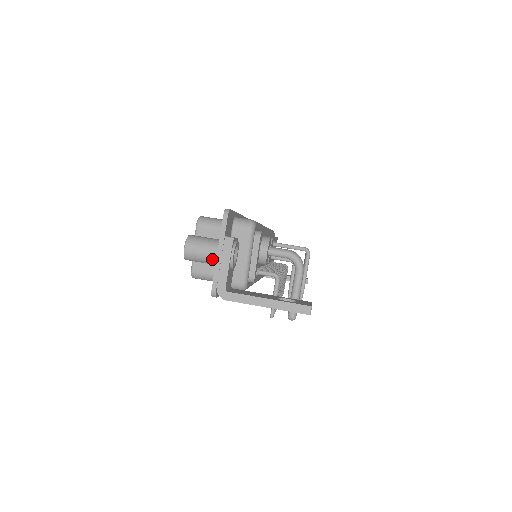
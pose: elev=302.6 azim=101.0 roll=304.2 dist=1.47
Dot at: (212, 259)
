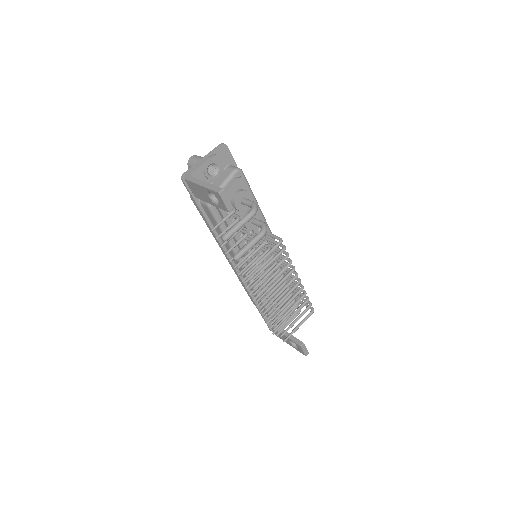
Dot at: occluded
